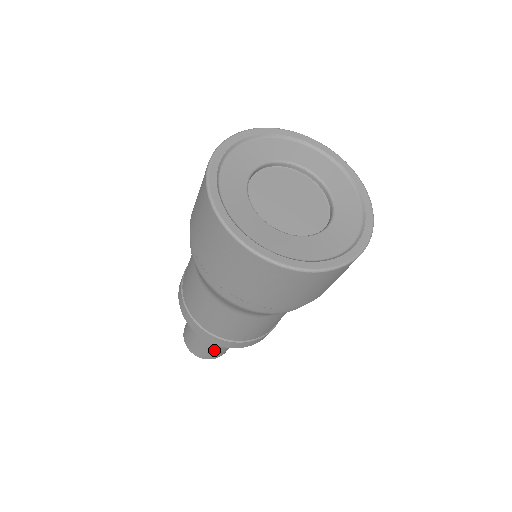
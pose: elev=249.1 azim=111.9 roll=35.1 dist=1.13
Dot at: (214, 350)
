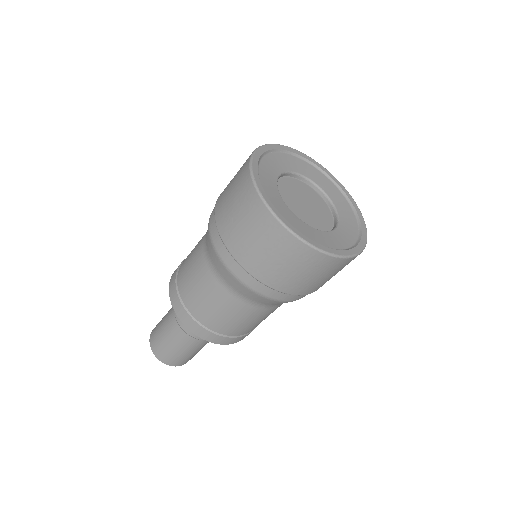
Dot at: (166, 343)
